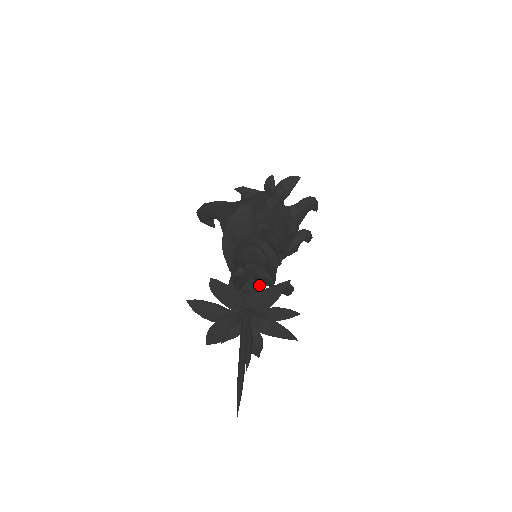
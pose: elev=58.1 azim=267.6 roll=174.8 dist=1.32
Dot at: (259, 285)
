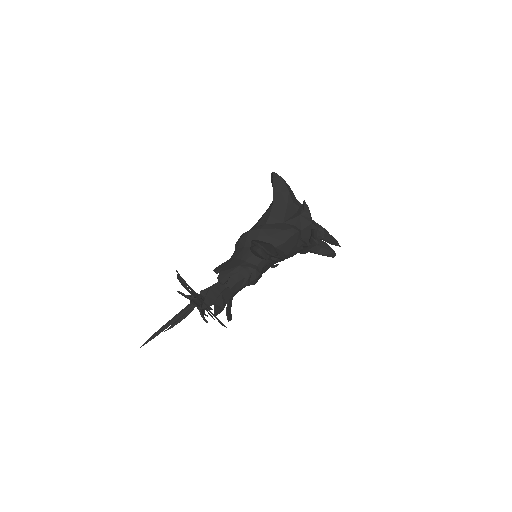
Dot at: (215, 309)
